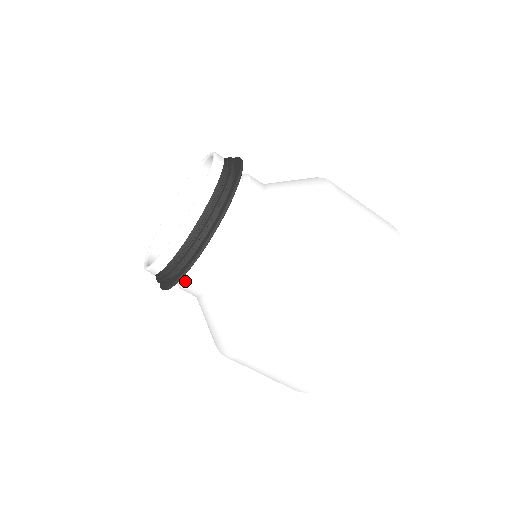
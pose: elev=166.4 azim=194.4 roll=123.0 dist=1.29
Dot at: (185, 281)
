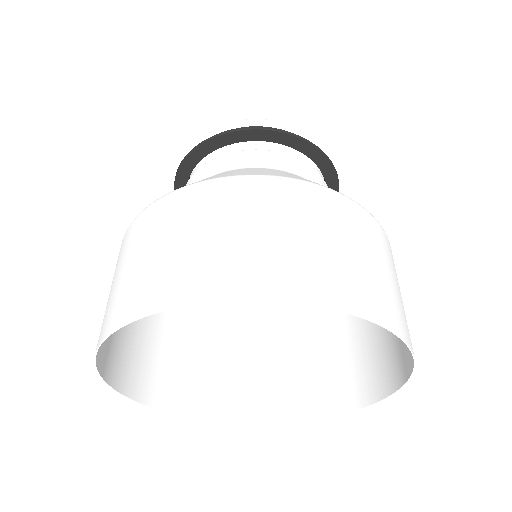
Dot at: occluded
